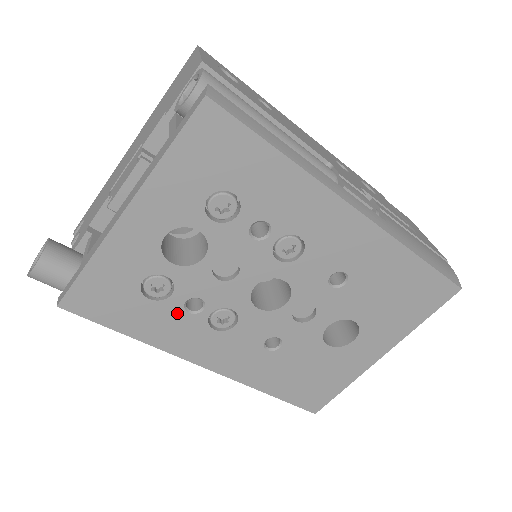
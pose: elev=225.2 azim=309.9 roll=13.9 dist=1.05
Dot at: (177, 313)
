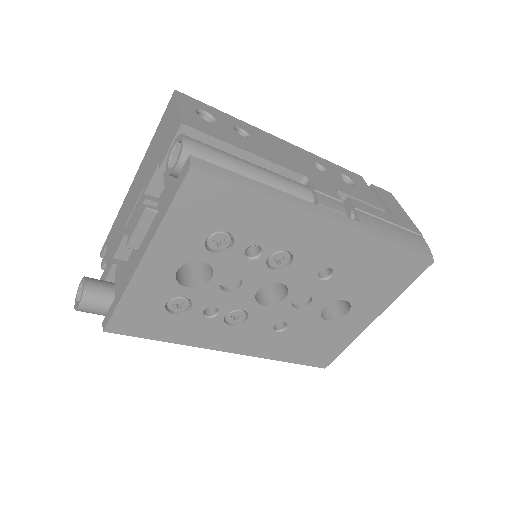
Dot at: (198, 320)
